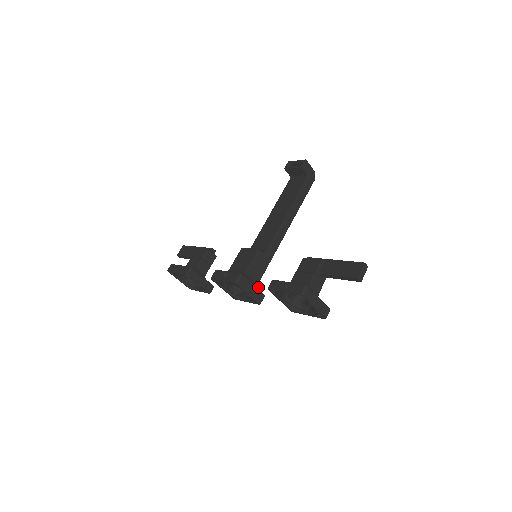
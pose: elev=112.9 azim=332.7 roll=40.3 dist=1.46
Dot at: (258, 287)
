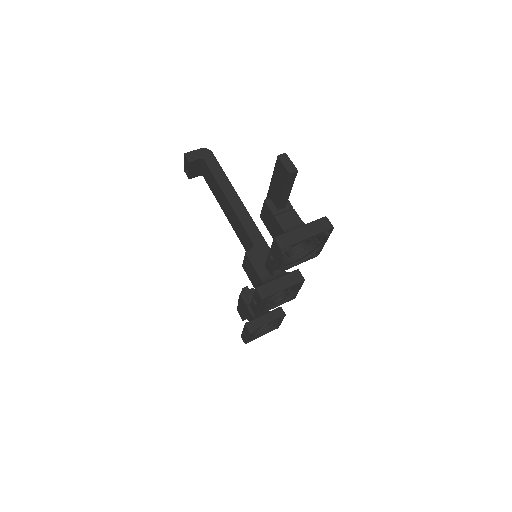
Dot at: (286, 272)
